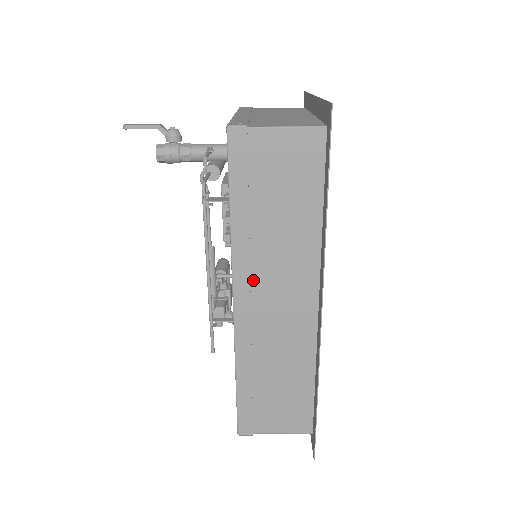
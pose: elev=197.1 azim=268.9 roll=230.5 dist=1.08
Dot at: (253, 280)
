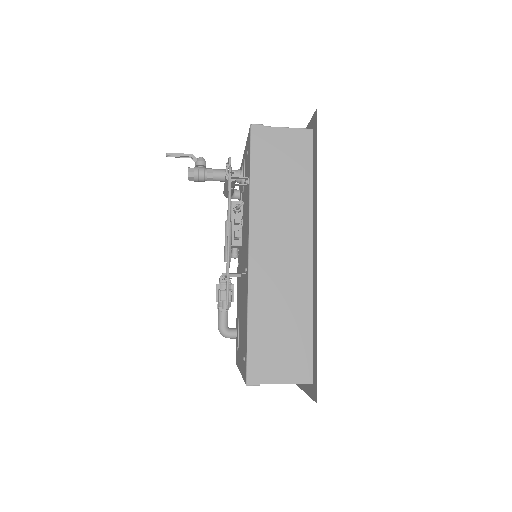
Dot at: (264, 232)
